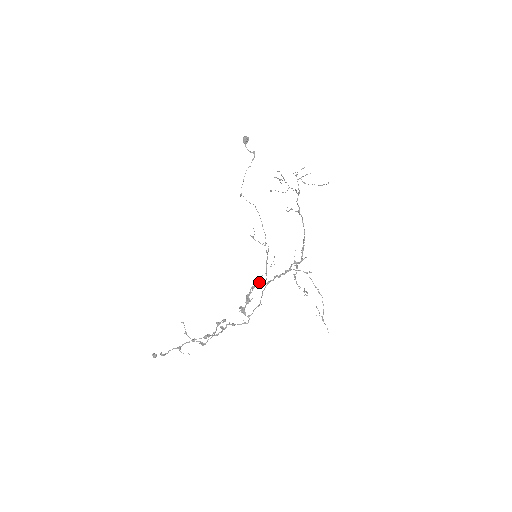
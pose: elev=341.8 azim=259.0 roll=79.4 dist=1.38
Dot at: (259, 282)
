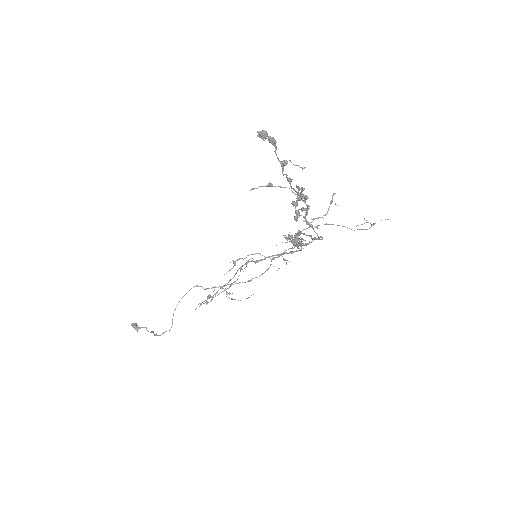
Dot at: (285, 259)
